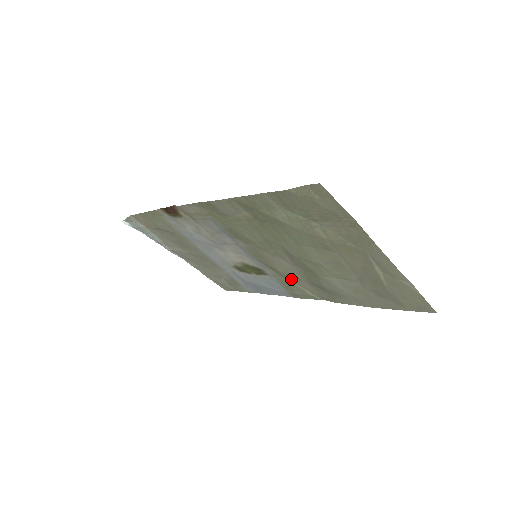
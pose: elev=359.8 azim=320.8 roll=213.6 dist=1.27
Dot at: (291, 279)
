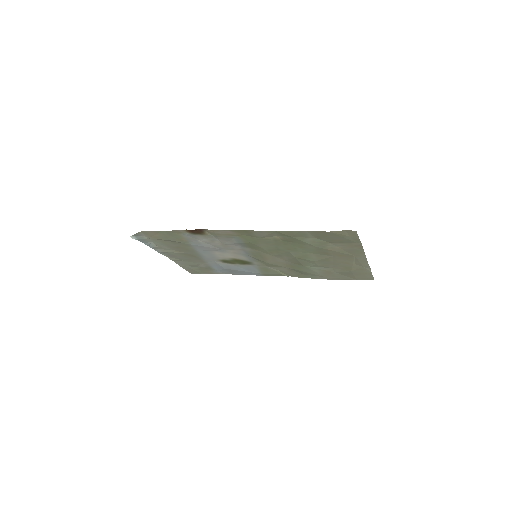
Dot at: (273, 267)
